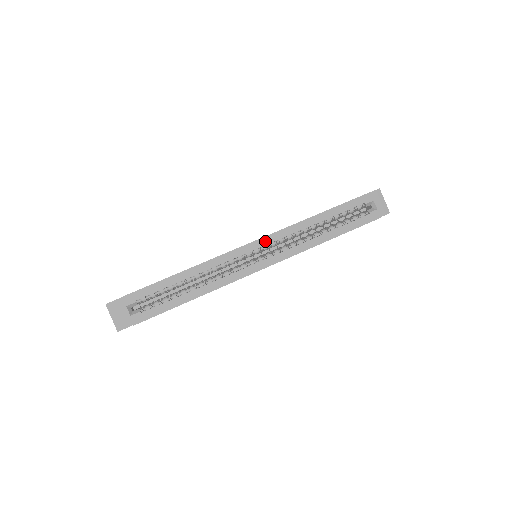
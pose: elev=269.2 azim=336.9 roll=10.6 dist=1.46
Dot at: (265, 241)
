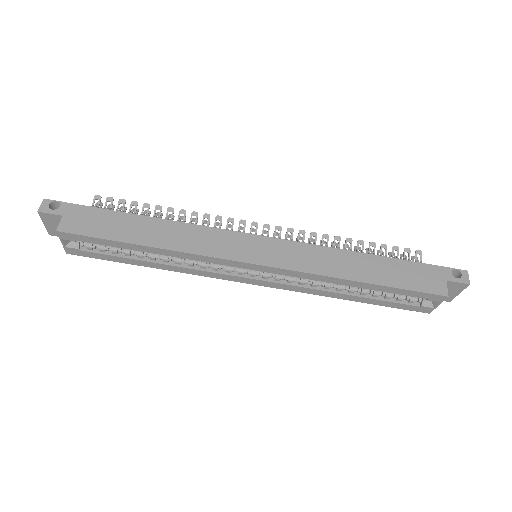
Dot at: (271, 270)
